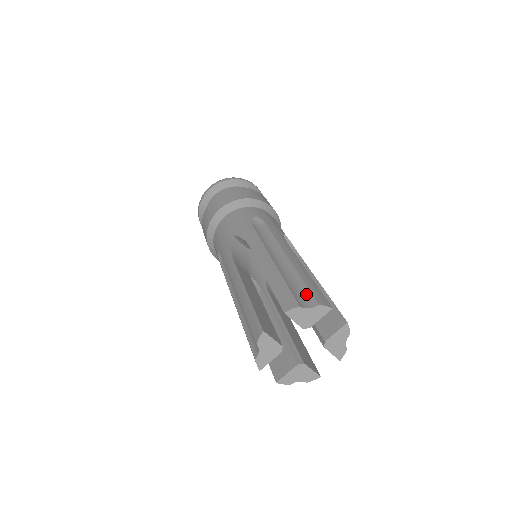
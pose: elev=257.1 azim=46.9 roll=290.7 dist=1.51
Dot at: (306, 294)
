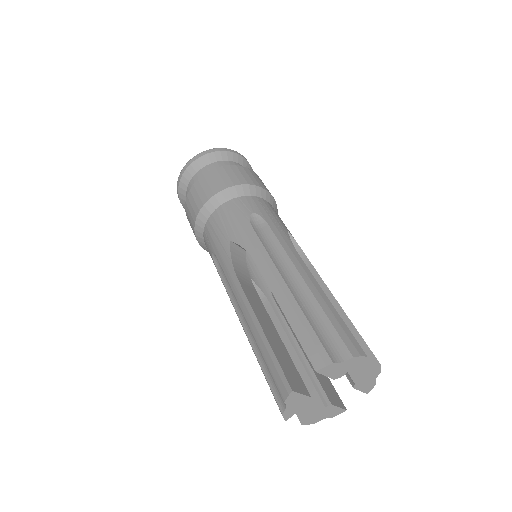
Dot at: (335, 339)
